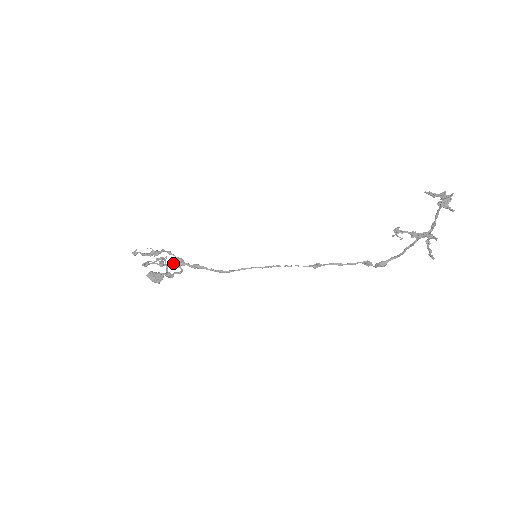
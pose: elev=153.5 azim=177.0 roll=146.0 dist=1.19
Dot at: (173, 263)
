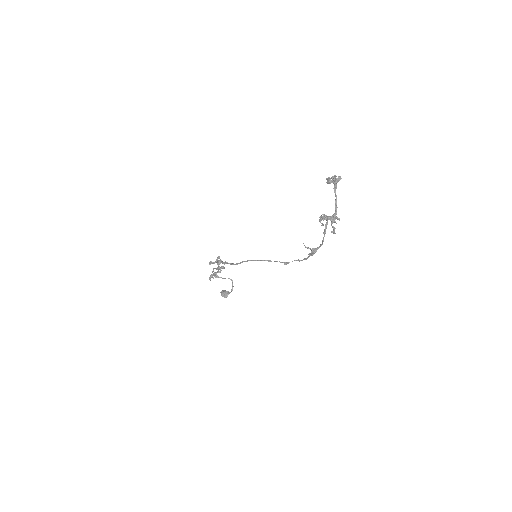
Dot at: (221, 267)
